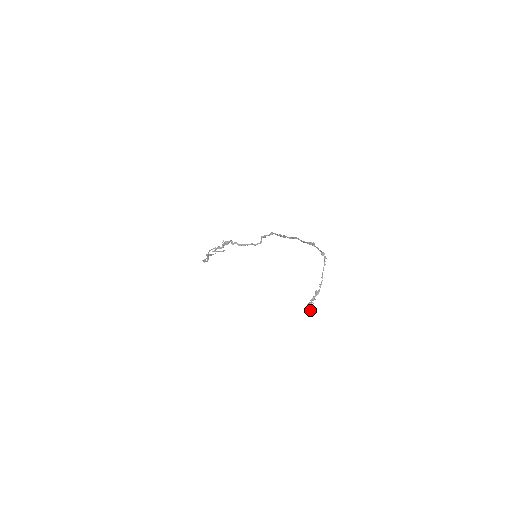
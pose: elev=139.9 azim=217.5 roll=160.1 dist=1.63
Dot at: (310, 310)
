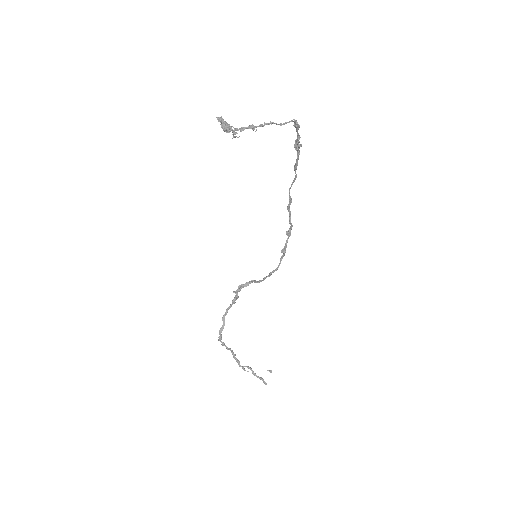
Dot at: (222, 121)
